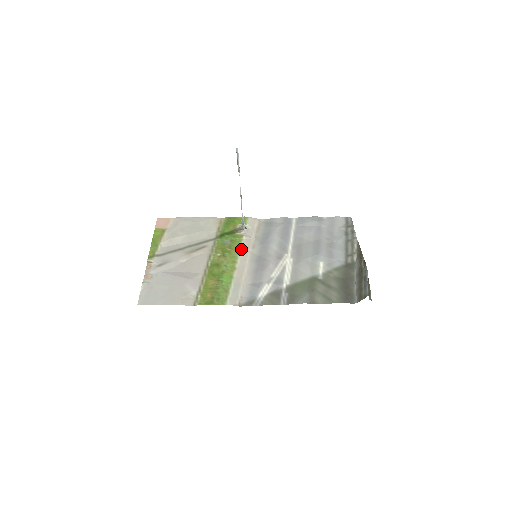
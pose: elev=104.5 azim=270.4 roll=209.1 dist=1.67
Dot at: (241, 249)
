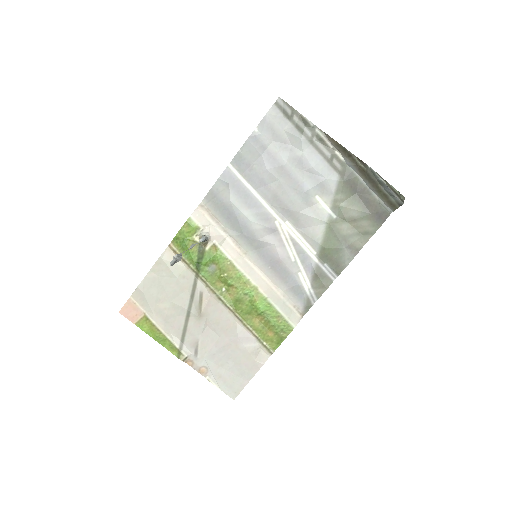
Dot at: (234, 262)
